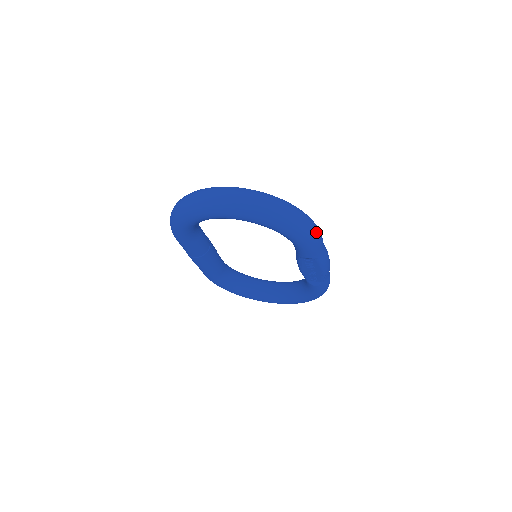
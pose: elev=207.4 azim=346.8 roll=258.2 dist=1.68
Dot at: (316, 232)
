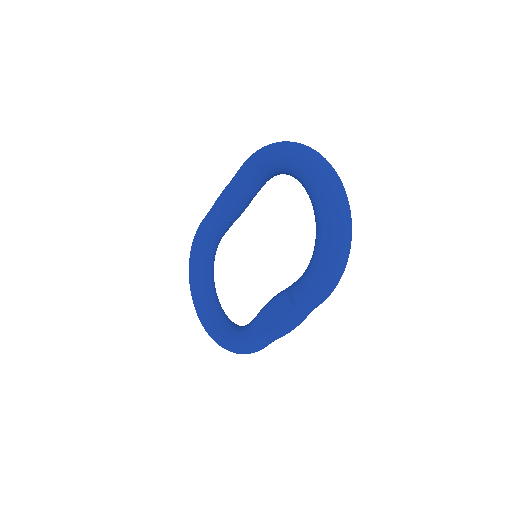
Dot at: (331, 289)
